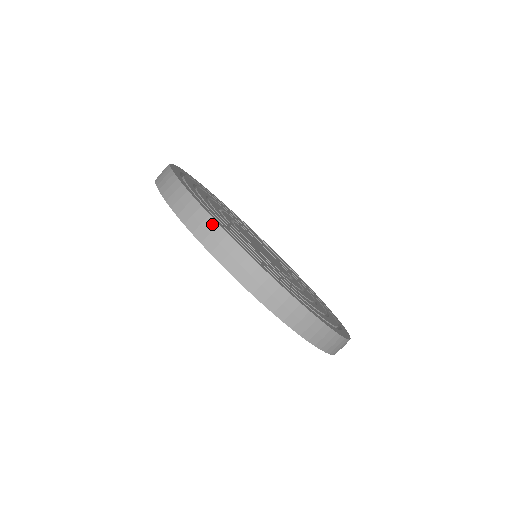
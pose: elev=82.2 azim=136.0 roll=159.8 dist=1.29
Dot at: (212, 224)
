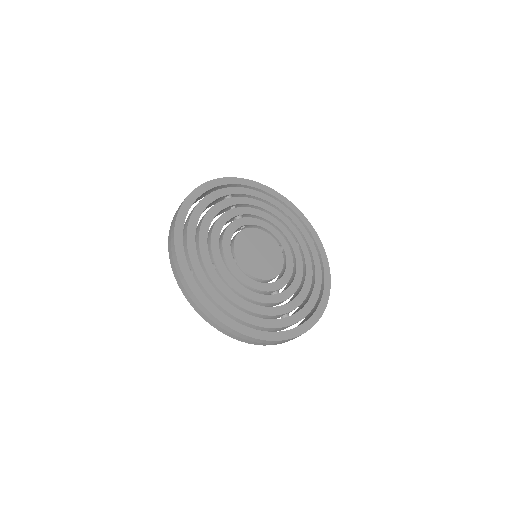
Dot at: (178, 267)
